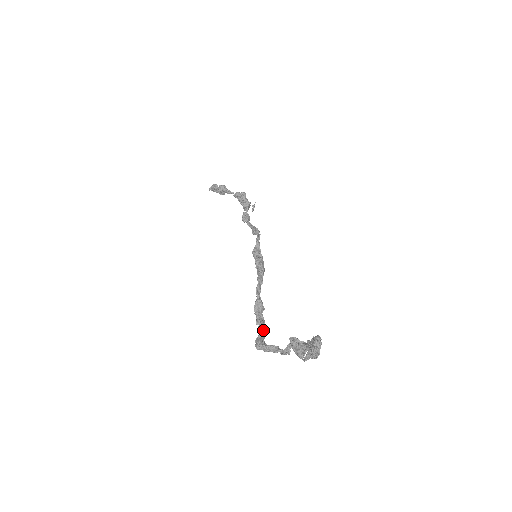
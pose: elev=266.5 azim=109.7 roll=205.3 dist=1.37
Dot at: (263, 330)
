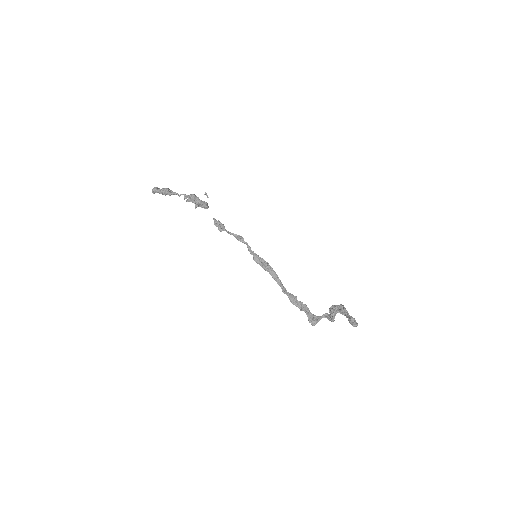
Dot at: (306, 309)
